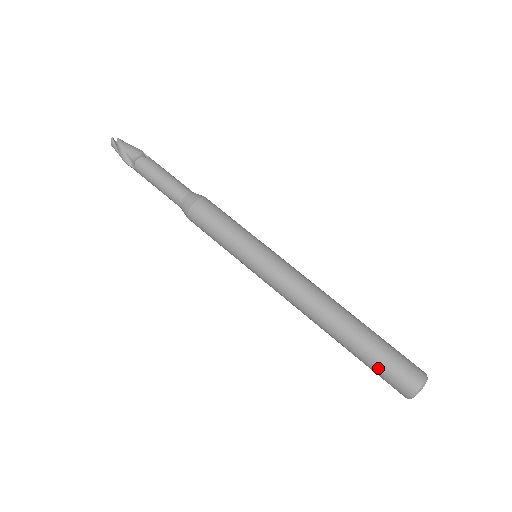
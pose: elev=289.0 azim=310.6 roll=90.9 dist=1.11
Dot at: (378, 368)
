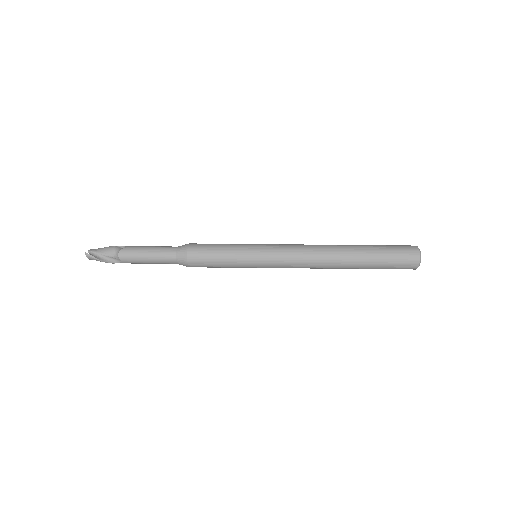
Dot at: (387, 265)
